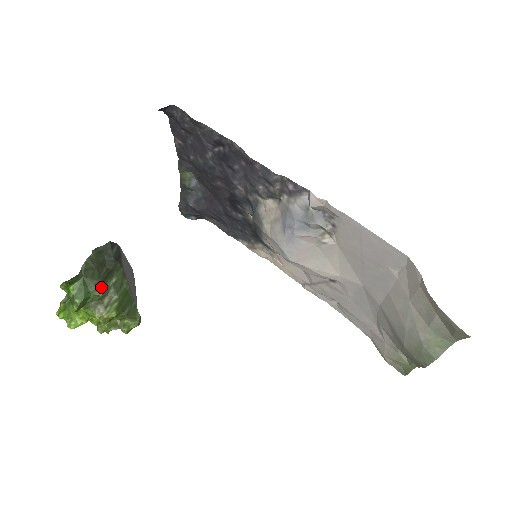
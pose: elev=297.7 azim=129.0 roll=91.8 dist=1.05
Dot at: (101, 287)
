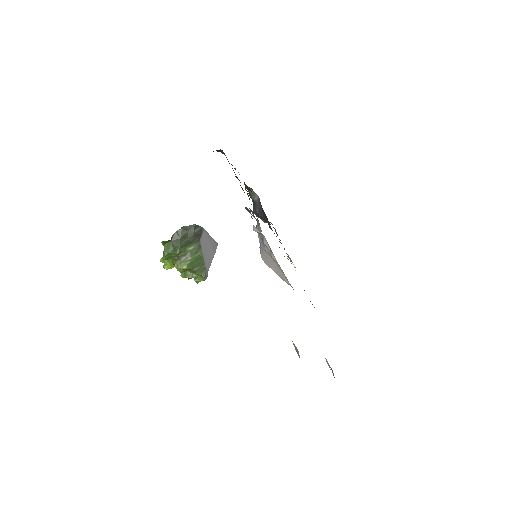
Dot at: (179, 249)
